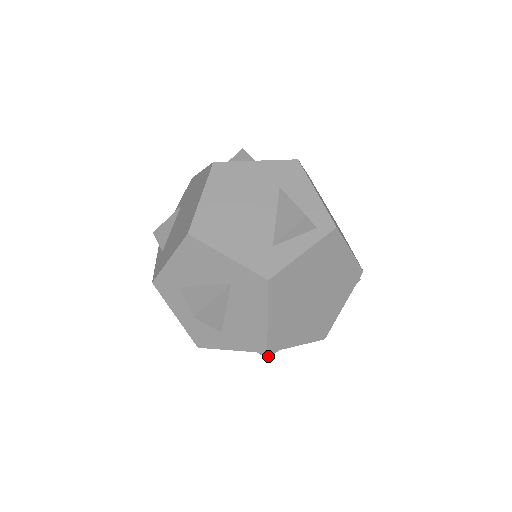
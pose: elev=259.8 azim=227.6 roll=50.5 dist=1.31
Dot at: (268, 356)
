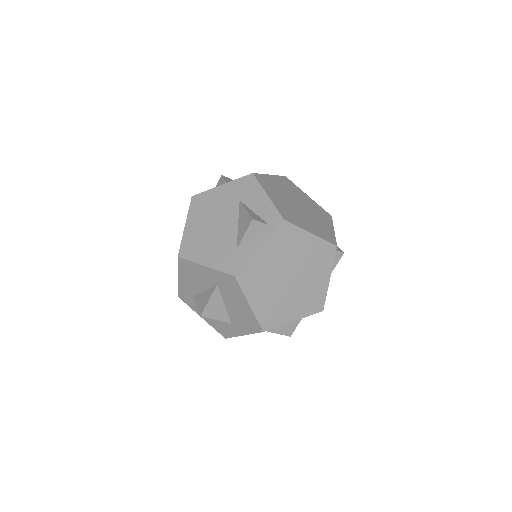
Dot at: (288, 334)
